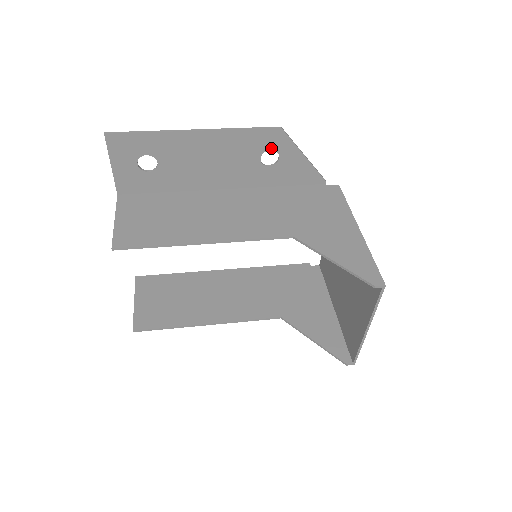
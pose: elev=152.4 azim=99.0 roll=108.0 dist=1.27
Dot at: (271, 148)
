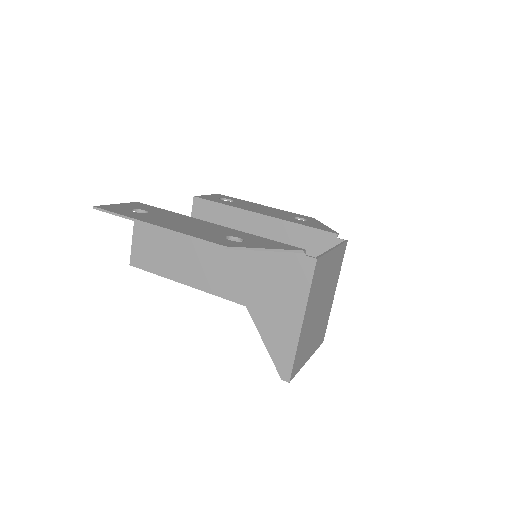
Dot at: occluded
